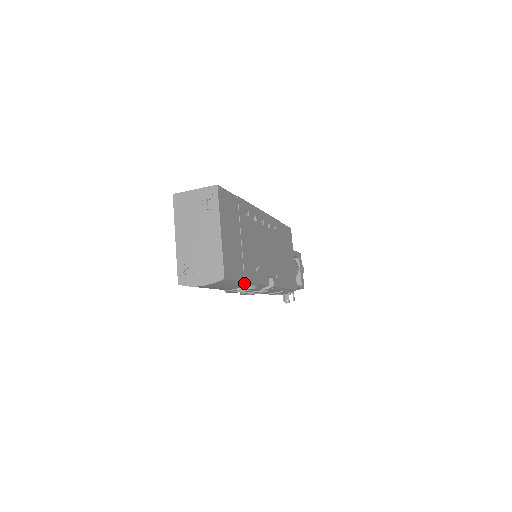
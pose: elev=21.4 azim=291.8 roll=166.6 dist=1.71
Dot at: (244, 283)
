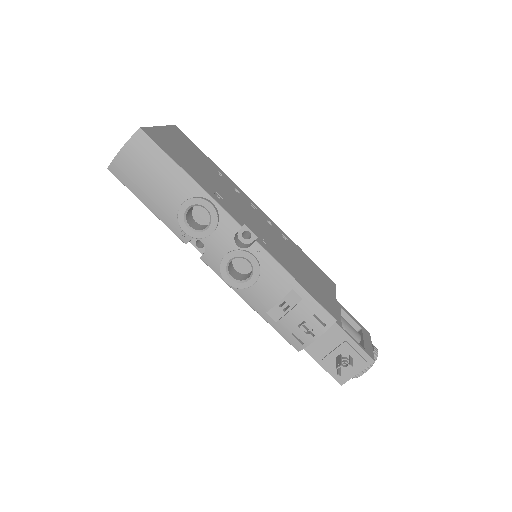
Dot at: (184, 176)
